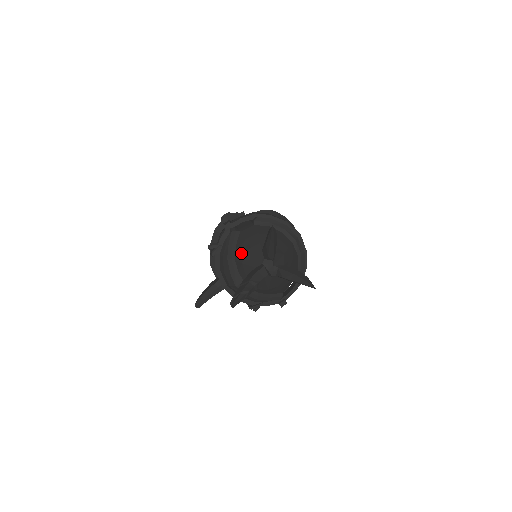
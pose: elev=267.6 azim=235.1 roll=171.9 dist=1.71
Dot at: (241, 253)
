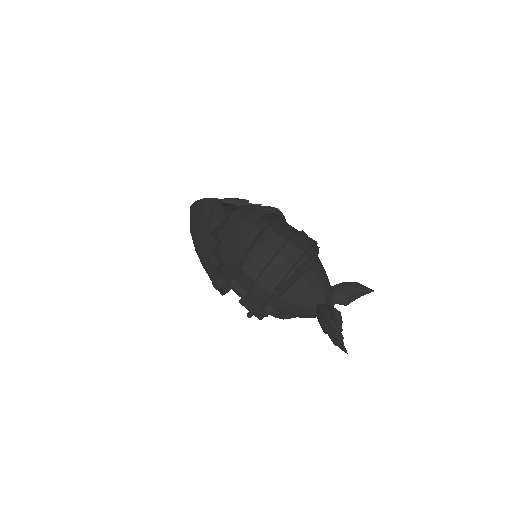
Dot at: occluded
